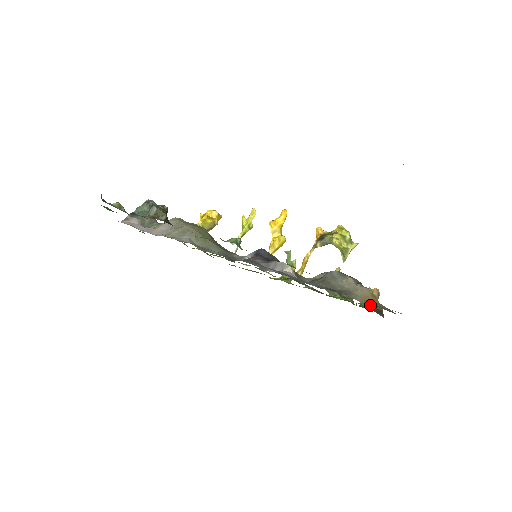
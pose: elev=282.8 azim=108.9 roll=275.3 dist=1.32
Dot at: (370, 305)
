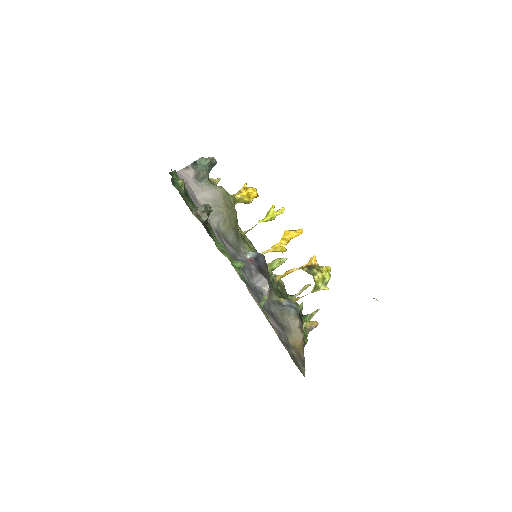
Dot at: occluded
